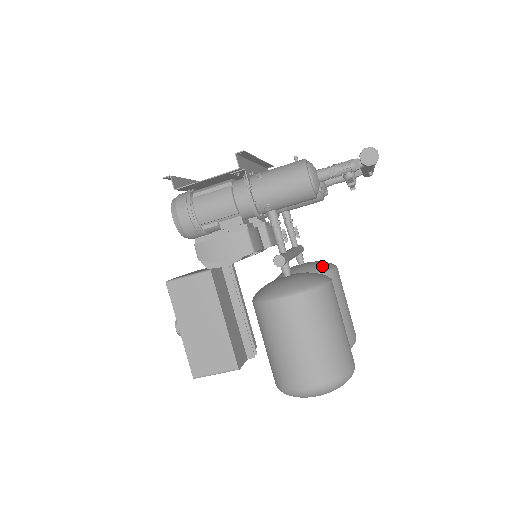
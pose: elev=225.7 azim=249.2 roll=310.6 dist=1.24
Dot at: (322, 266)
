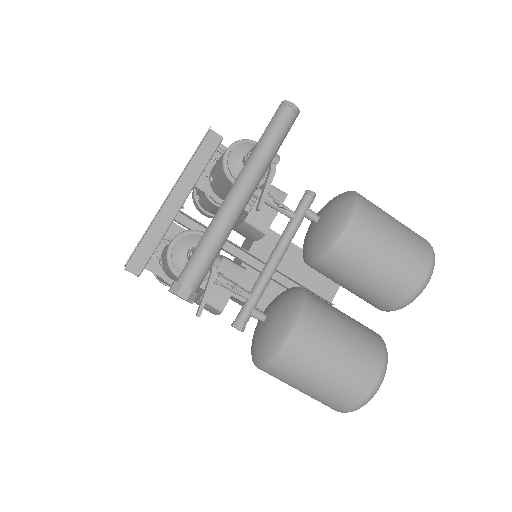
Dot at: (326, 239)
